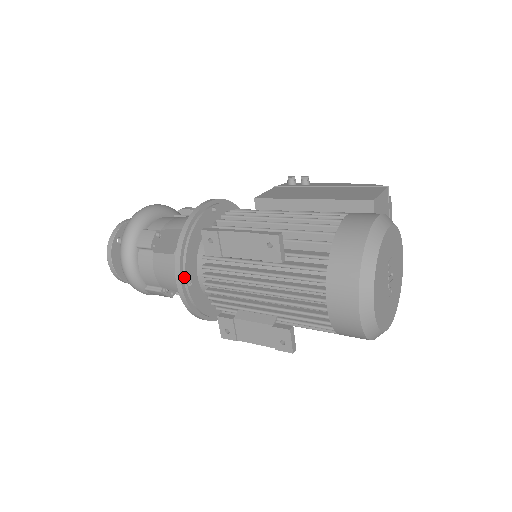
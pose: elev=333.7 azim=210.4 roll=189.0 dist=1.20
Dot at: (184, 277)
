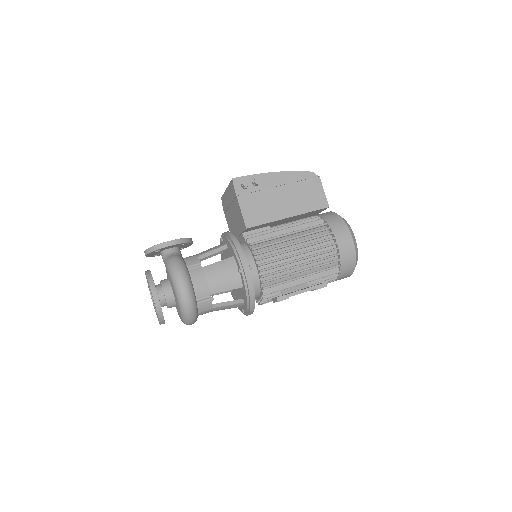
Dot at: occluded
